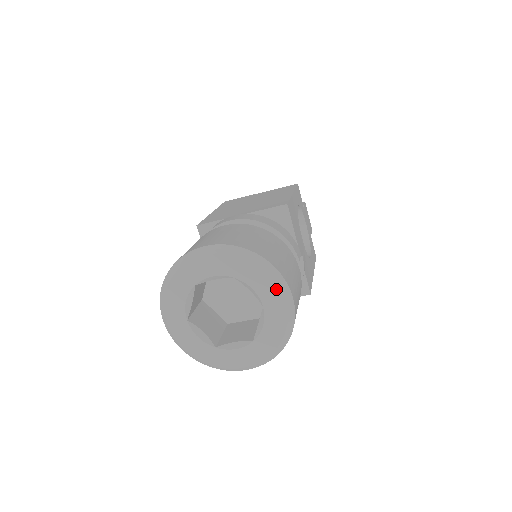
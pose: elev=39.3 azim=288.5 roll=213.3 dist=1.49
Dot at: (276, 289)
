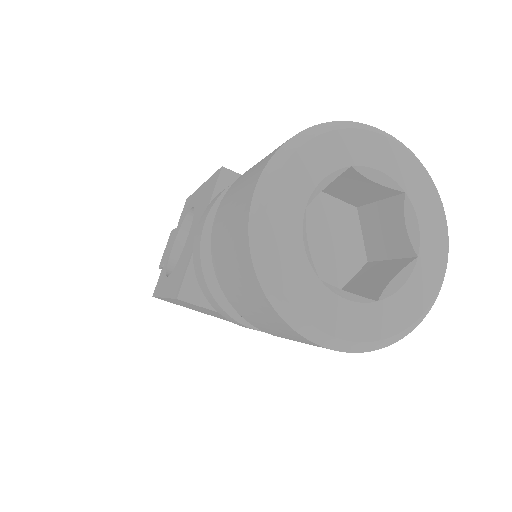
Dot at: (444, 243)
